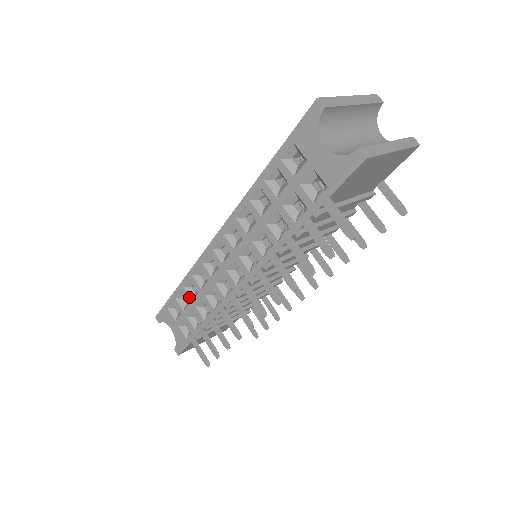
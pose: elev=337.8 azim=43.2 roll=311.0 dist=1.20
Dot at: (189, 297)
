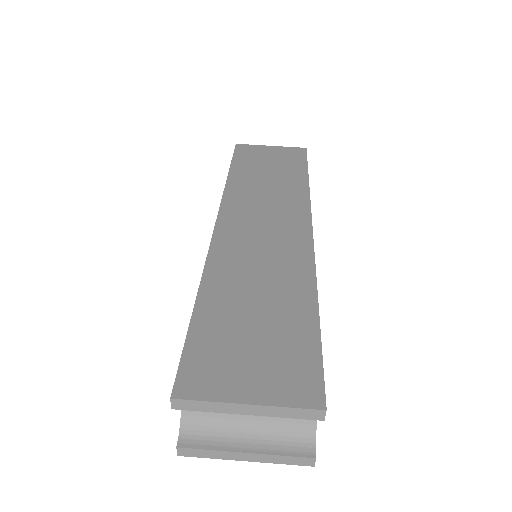
Dot at: occluded
